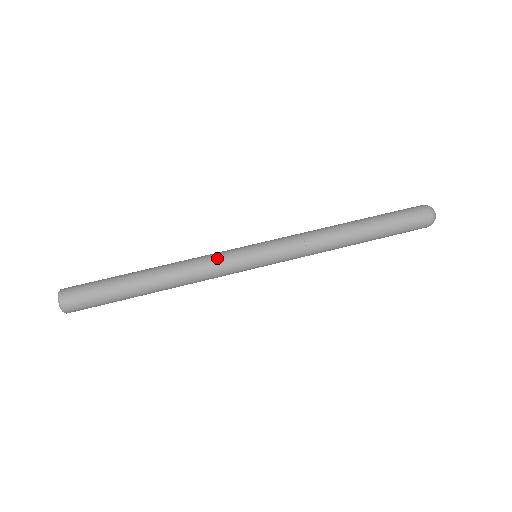
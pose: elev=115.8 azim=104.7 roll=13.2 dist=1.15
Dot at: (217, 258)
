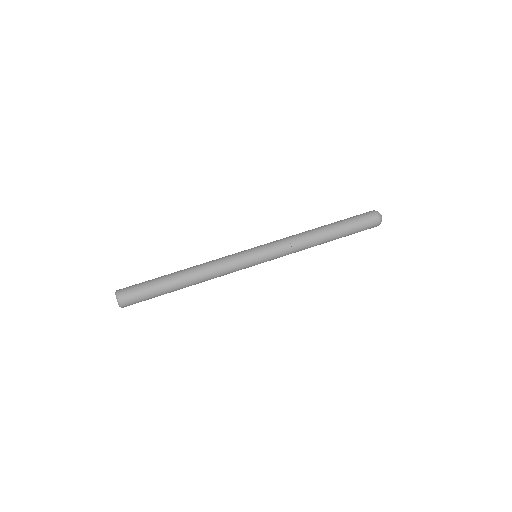
Dot at: (229, 259)
